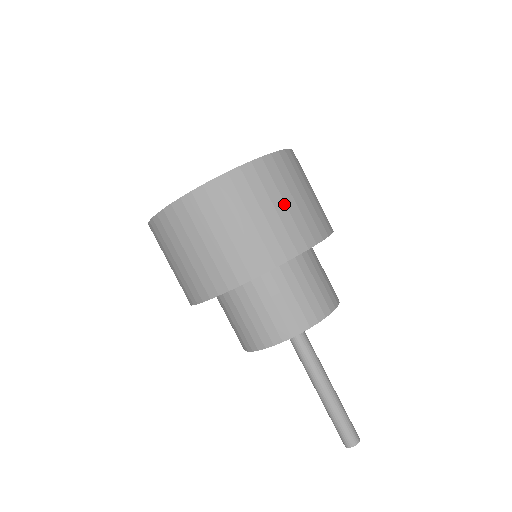
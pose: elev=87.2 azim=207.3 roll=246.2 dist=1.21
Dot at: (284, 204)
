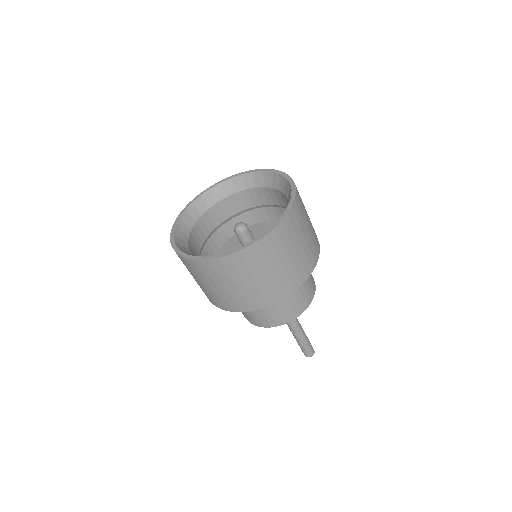
Dot at: (217, 287)
